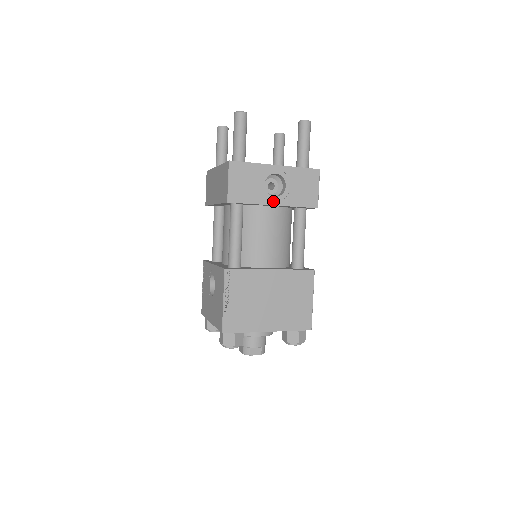
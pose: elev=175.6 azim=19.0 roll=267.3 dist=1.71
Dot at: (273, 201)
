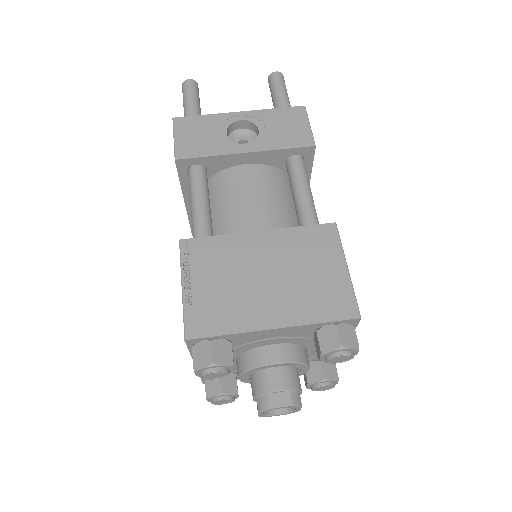
Dot at: (243, 149)
